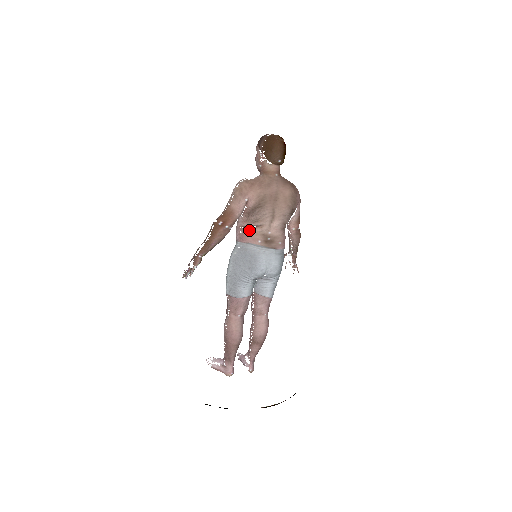
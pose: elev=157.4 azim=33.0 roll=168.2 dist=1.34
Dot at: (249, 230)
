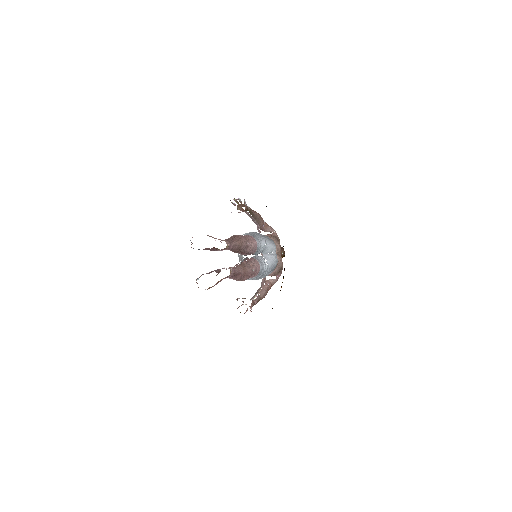
Dot at: occluded
